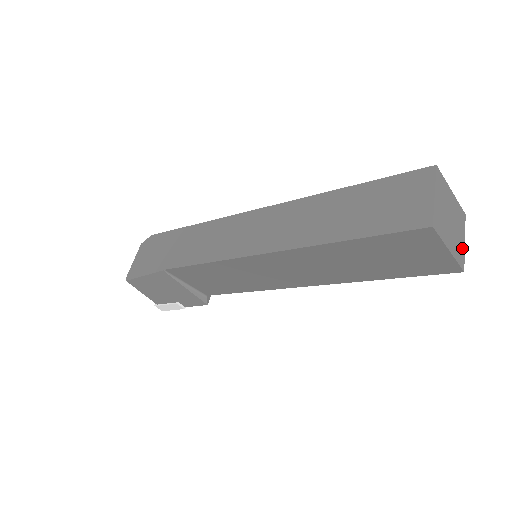
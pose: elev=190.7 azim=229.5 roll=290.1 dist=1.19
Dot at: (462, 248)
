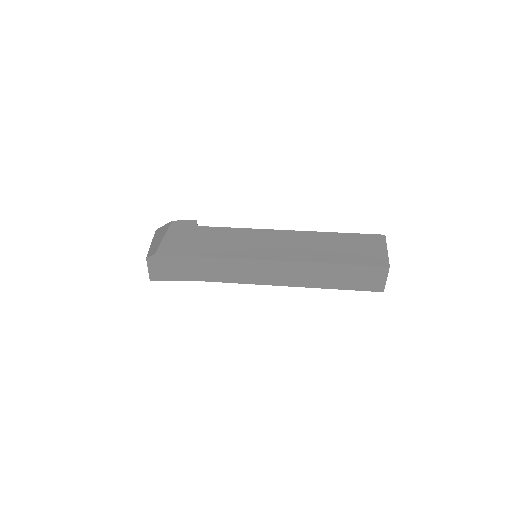
Dot at: occluded
